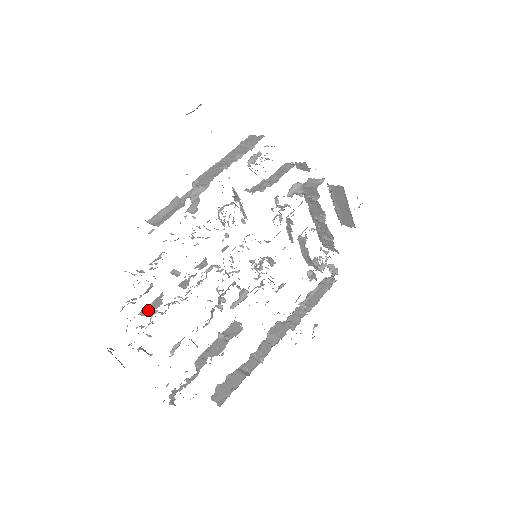
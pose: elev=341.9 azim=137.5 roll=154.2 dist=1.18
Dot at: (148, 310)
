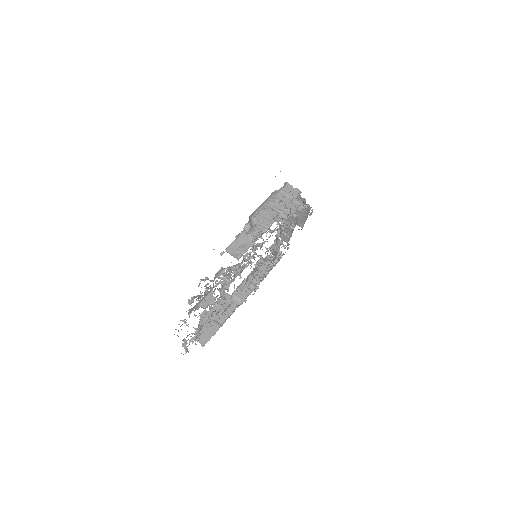
Dot at: (205, 304)
